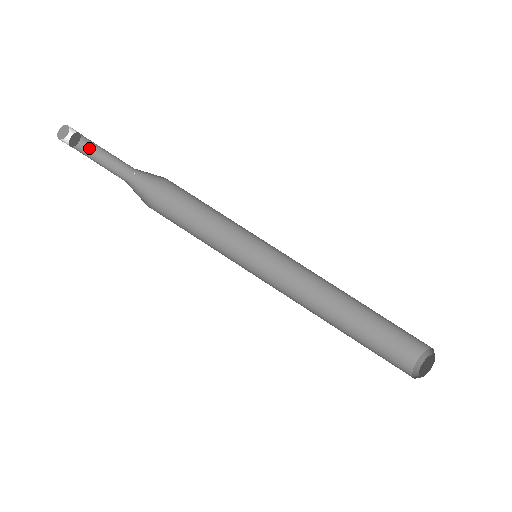
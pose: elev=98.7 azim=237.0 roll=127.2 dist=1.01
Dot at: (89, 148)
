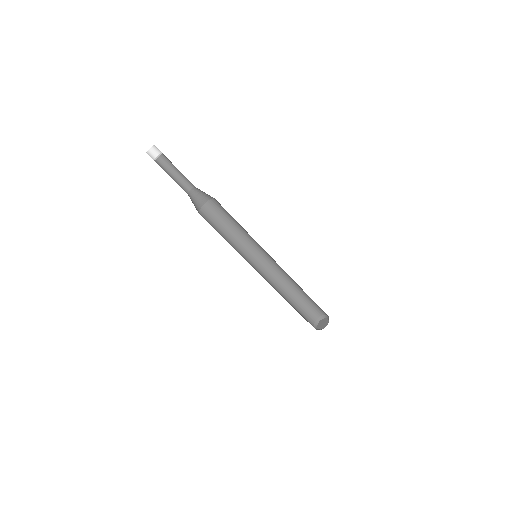
Dot at: (165, 162)
